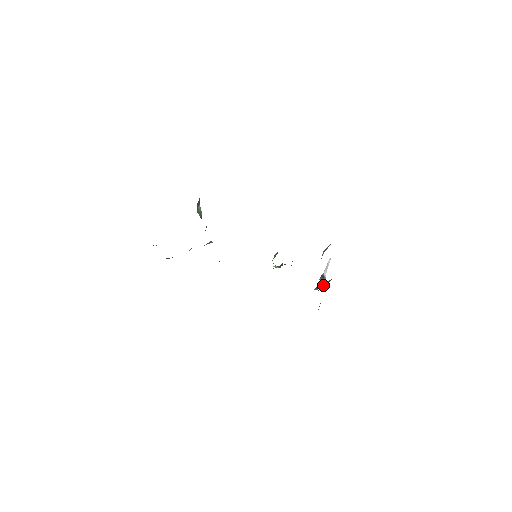
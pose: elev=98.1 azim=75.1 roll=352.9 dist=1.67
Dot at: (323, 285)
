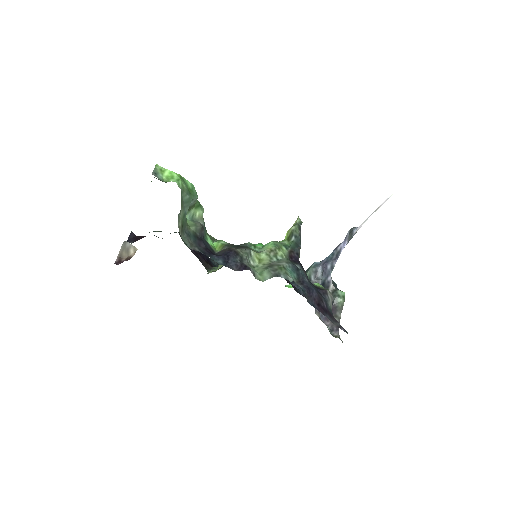
Dot at: (325, 278)
